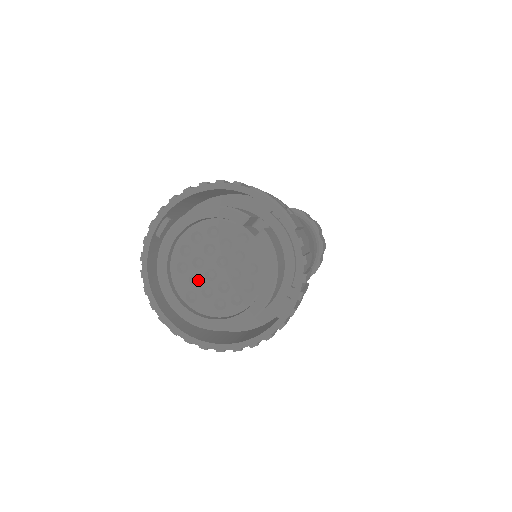
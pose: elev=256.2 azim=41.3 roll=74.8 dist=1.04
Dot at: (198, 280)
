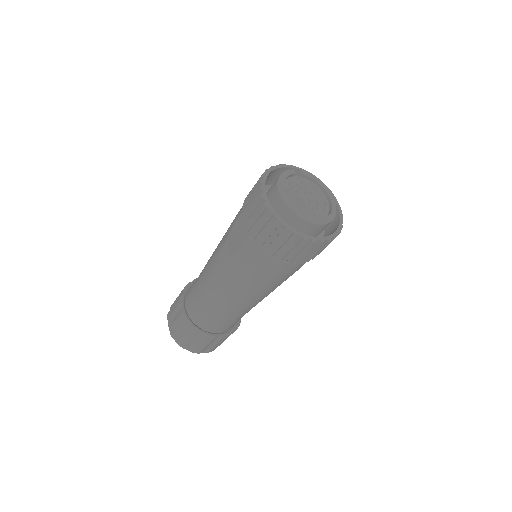
Dot at: (307, 208)
